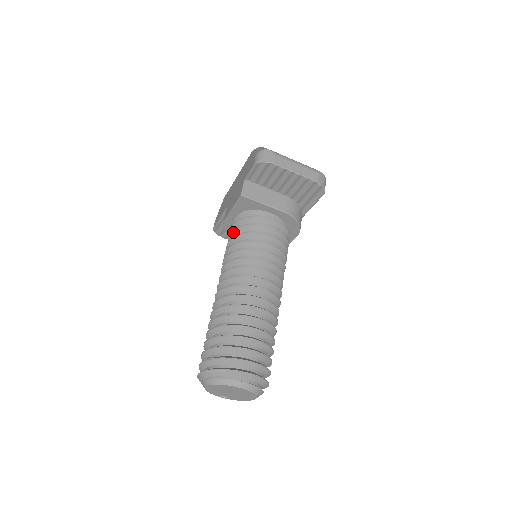
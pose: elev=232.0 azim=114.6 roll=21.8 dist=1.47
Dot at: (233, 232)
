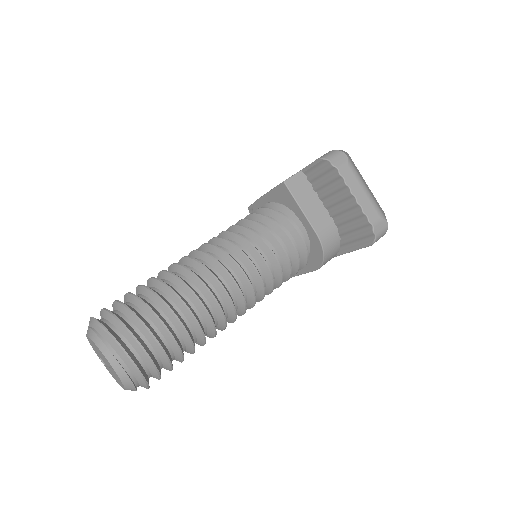
Dot at: (251, 215)
